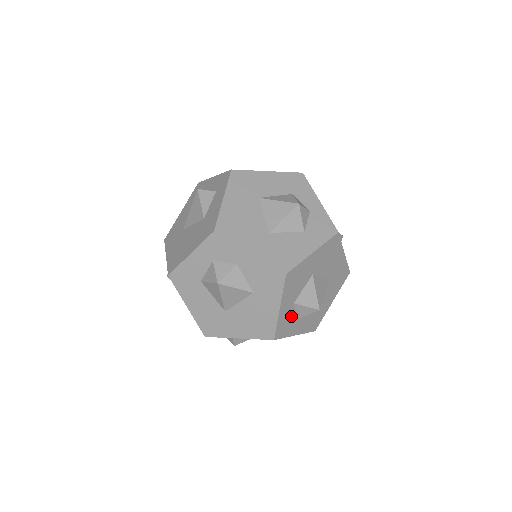
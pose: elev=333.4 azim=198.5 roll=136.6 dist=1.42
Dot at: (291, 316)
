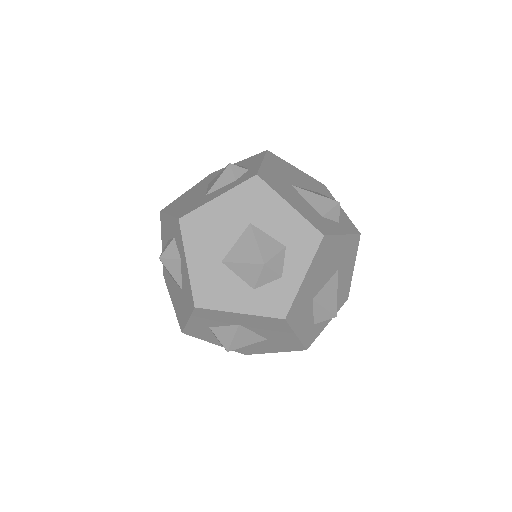
Dot at: (207, 332)
